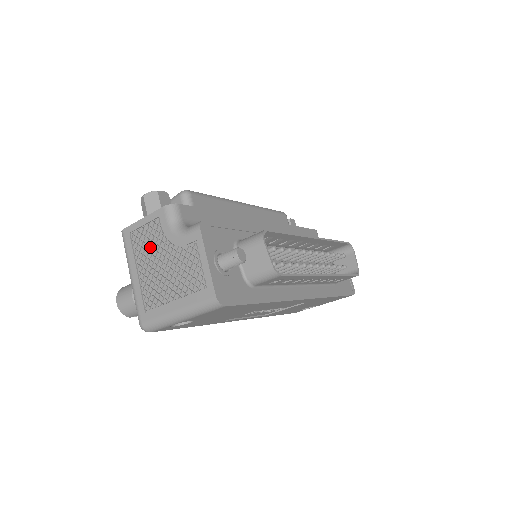
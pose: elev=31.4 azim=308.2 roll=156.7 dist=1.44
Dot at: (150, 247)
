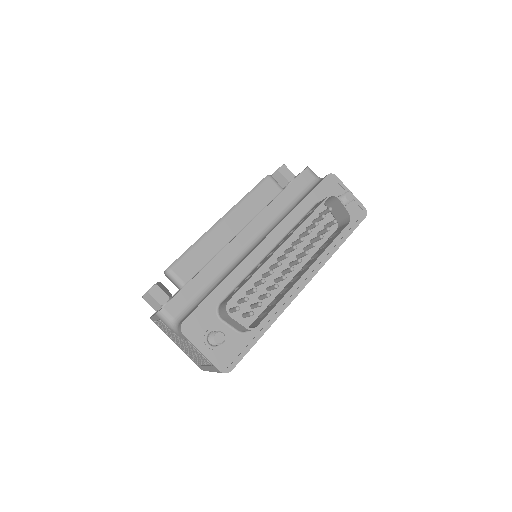
Dot at: occluded
